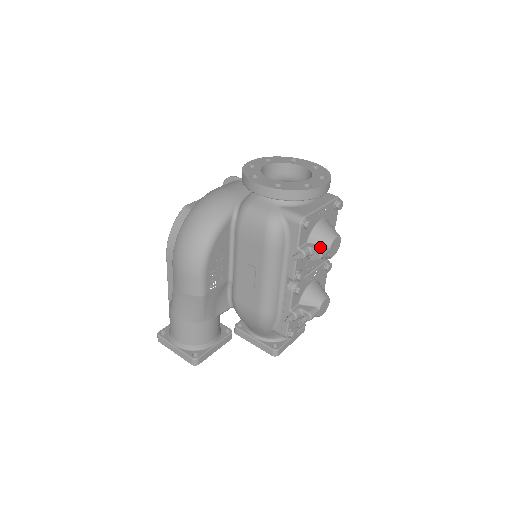
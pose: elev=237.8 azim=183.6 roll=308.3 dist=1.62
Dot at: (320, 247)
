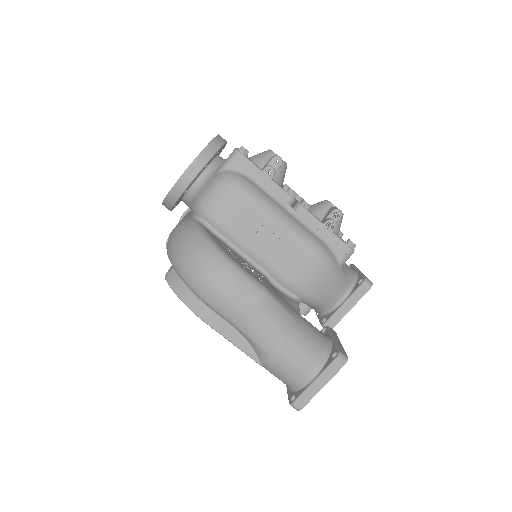
Dot at: (271, 158)
